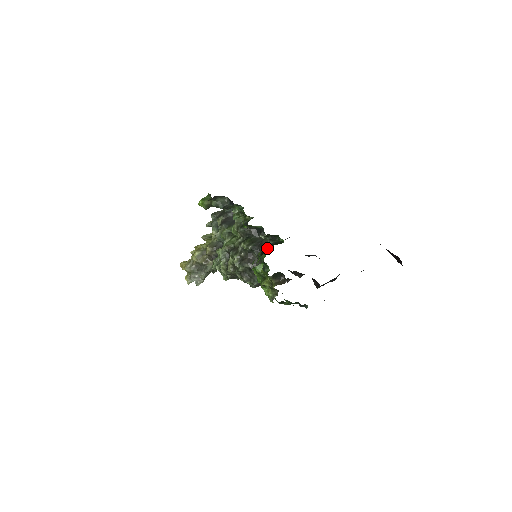
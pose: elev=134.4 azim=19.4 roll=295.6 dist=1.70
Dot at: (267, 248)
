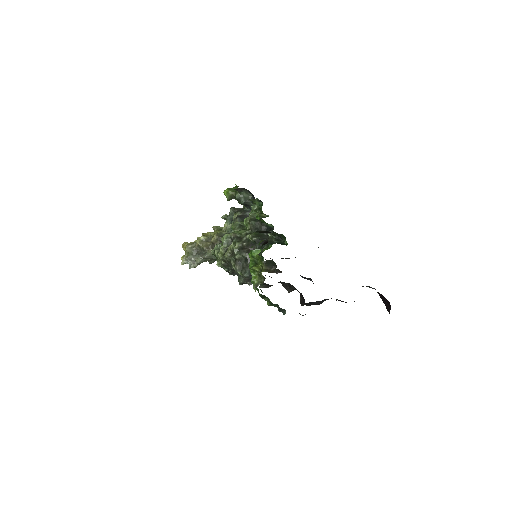
Dot at: (270, 244)
